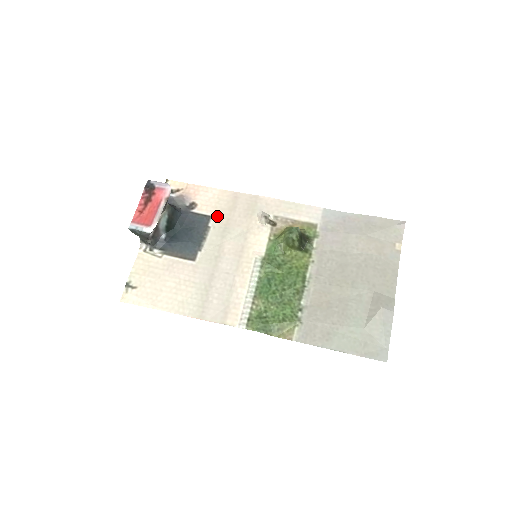
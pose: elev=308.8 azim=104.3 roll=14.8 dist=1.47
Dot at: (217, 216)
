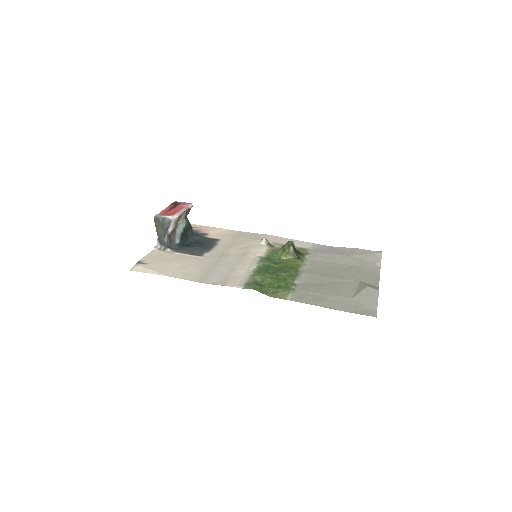
Dot at: (225, 239)
